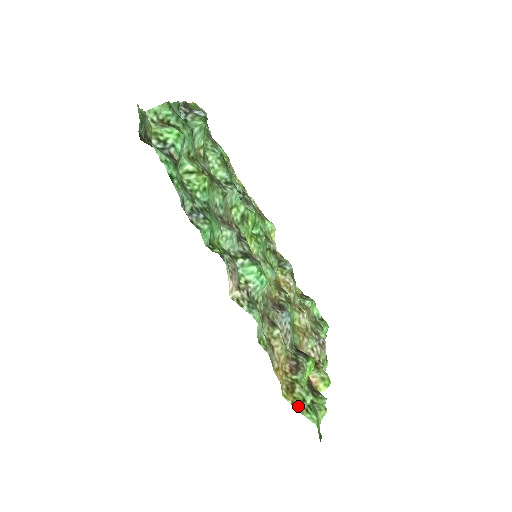
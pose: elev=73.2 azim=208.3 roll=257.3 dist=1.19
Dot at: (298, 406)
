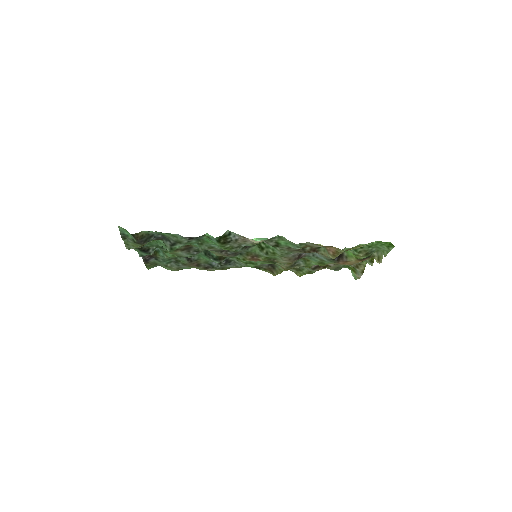
Dot at: (359, 247)
